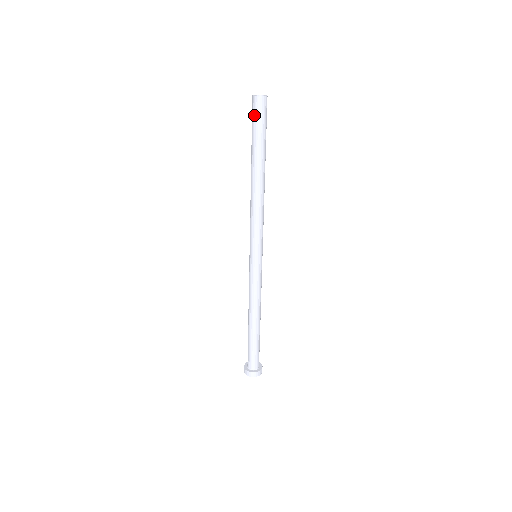
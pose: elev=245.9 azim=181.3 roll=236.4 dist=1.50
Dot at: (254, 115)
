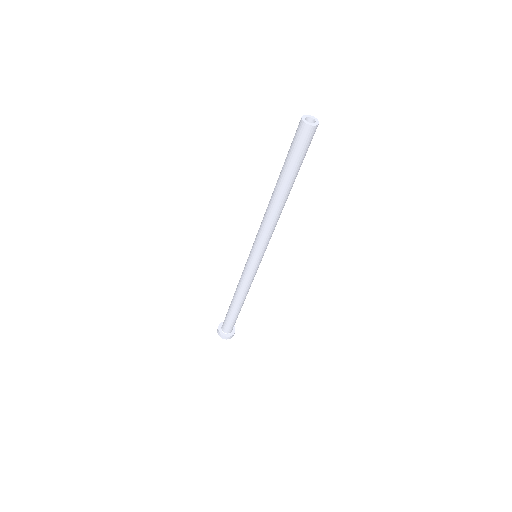
Dot at: (300, 143)
